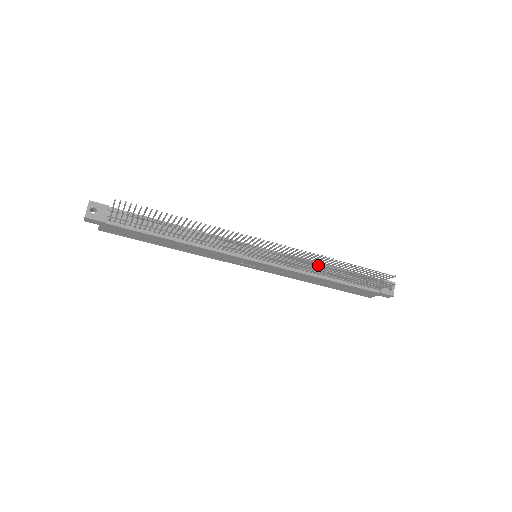
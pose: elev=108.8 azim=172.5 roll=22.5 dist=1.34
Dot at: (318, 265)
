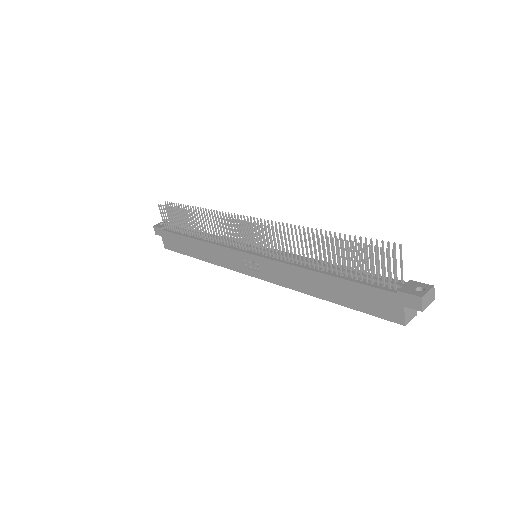
Dot at: (292, 235)
